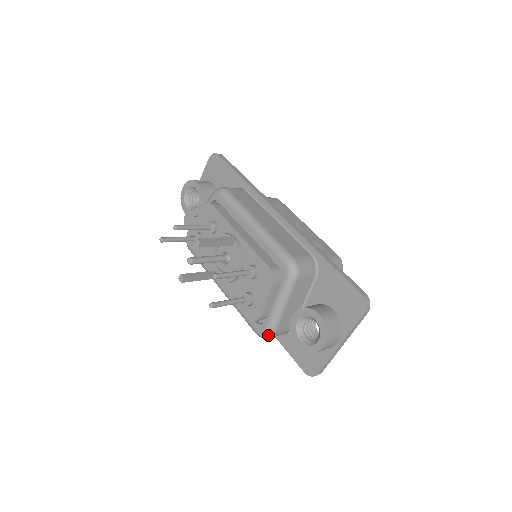
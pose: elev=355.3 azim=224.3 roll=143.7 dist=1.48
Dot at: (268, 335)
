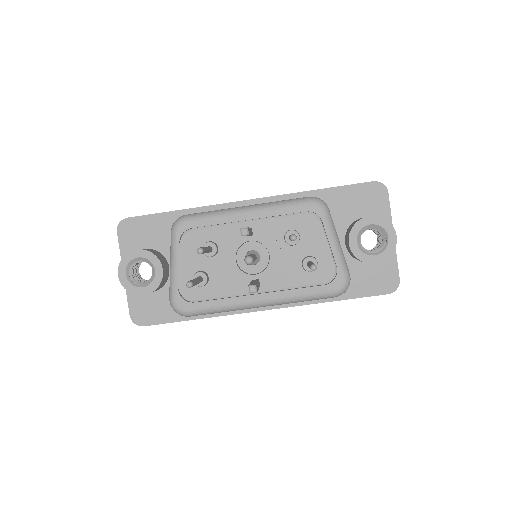
Dot at: (348, 281)
